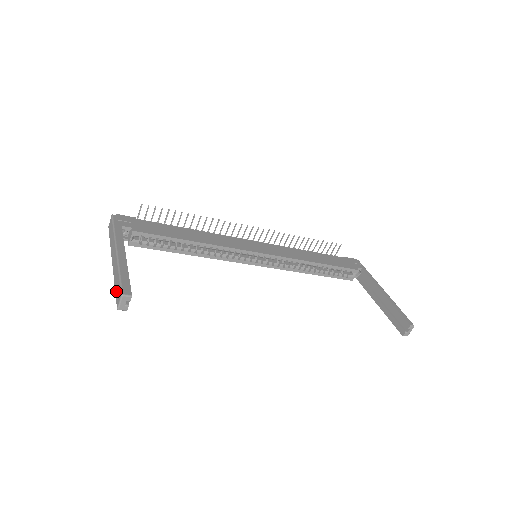
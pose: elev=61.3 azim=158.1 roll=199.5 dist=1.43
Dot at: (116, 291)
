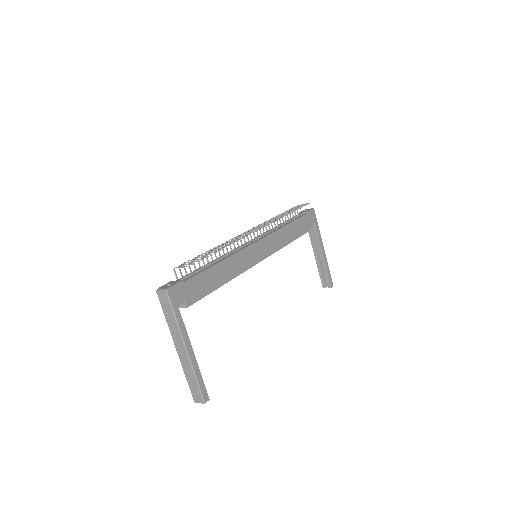
Dot at: (191, 388)
